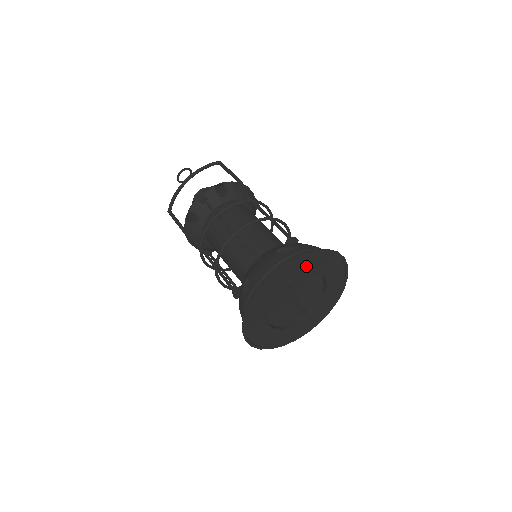
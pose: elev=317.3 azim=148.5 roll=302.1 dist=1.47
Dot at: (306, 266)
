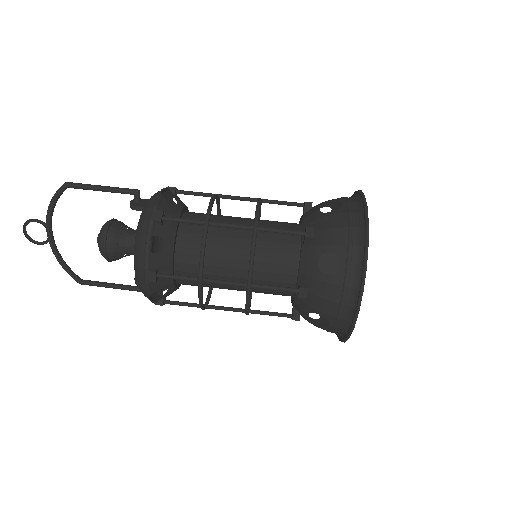
Dot at: occluded
